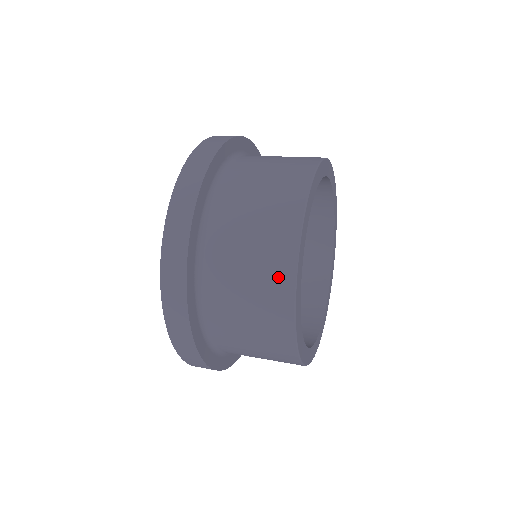
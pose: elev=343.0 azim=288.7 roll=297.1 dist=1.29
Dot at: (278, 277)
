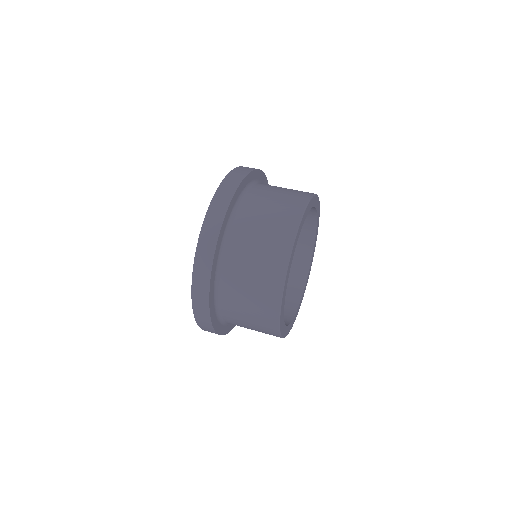
Dot at: occluded
